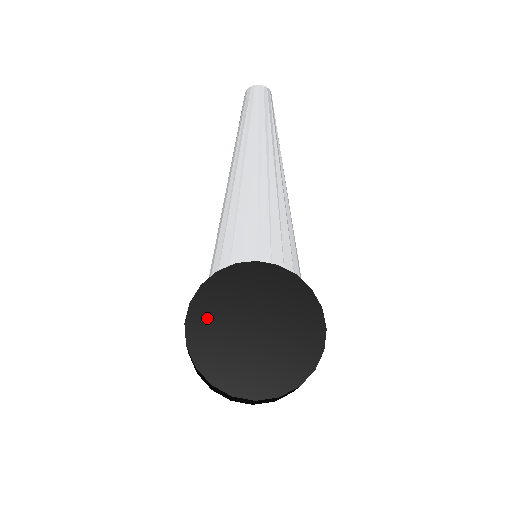
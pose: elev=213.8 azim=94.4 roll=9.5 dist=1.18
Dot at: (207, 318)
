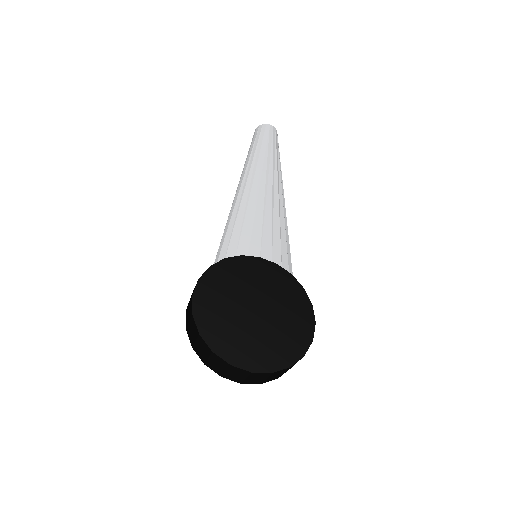
Dot at: (213, 295)
